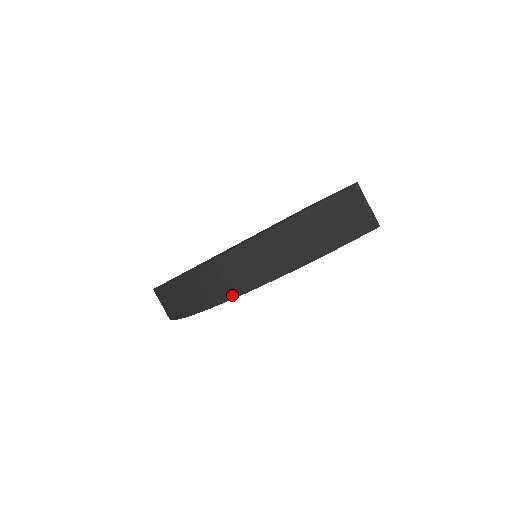
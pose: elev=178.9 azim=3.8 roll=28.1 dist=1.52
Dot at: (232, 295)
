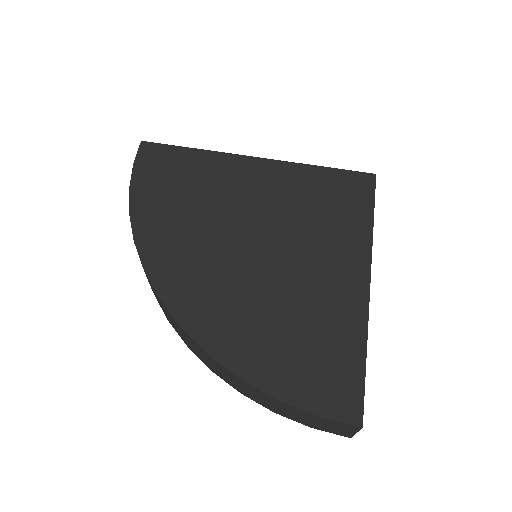
Dot at: (188, 347)
